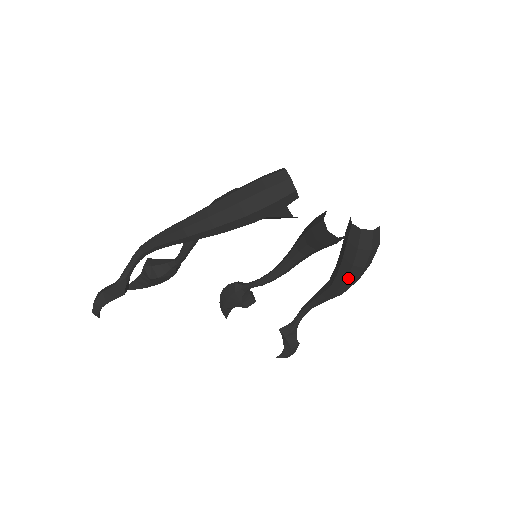
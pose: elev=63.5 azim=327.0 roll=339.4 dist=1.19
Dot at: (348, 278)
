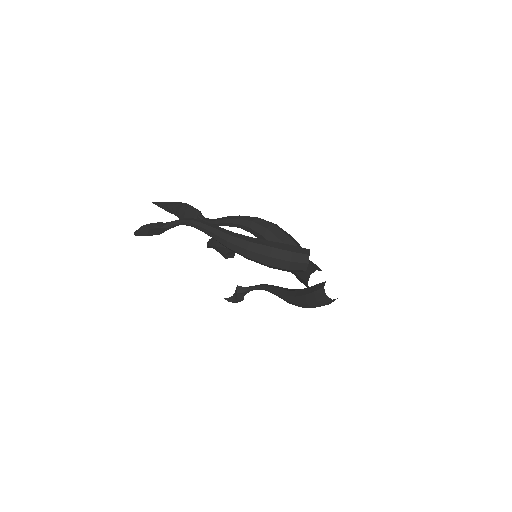
Dot at: (299, 304)
